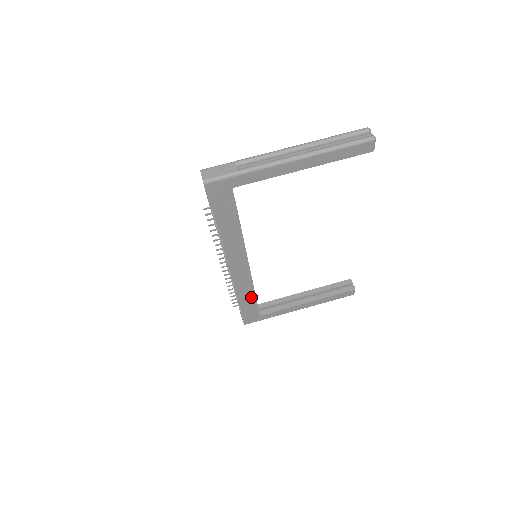
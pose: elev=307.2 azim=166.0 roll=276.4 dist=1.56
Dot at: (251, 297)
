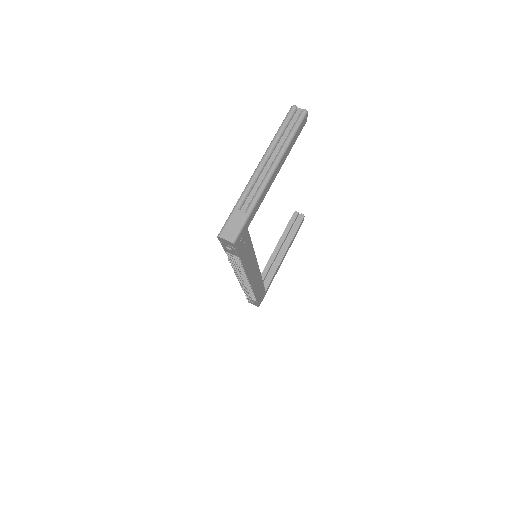
Dot at: (261, 285)
